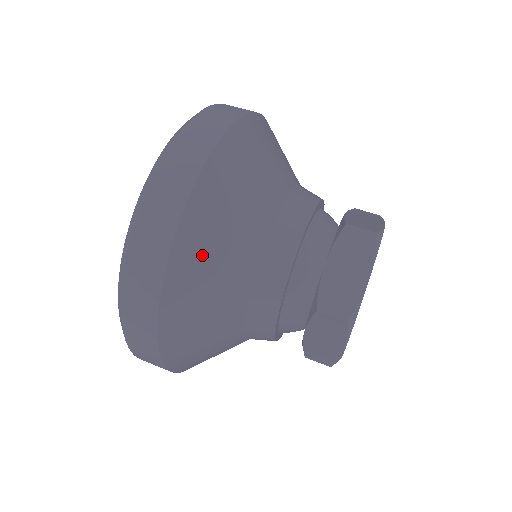
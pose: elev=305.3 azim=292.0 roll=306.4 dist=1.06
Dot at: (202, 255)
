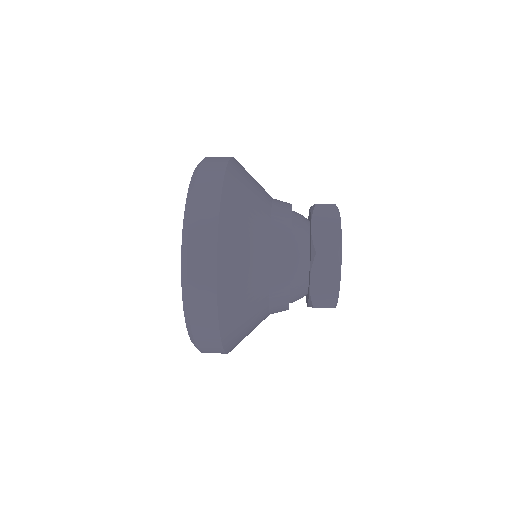
Dot at: (246, 171)
